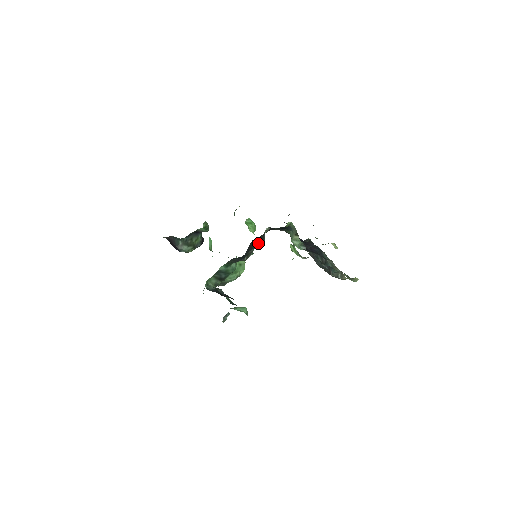
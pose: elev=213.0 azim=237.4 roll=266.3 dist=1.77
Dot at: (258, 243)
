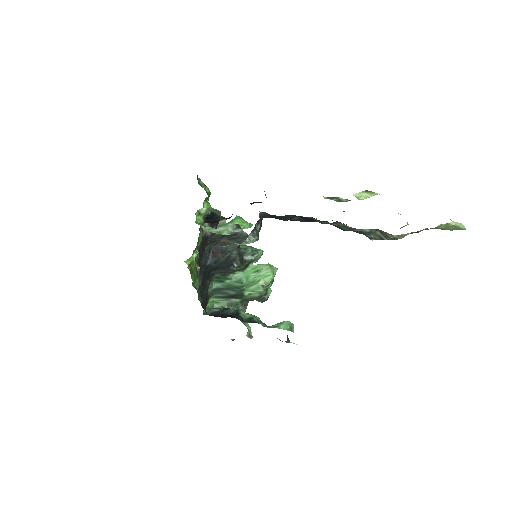
Dot at: occluded
